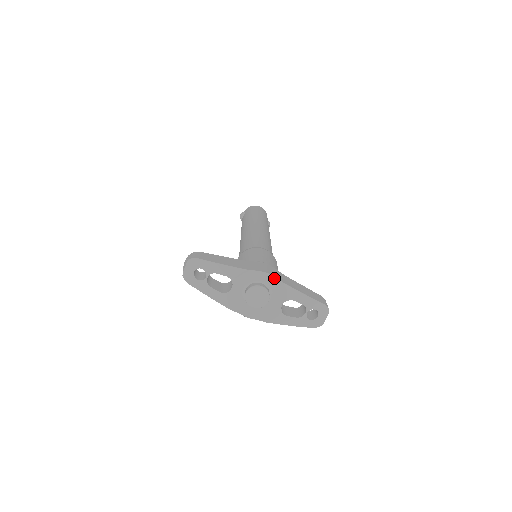
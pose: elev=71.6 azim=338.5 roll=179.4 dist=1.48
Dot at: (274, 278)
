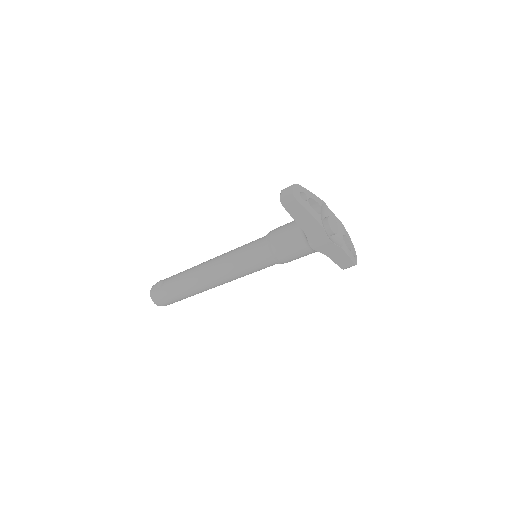
Dot at: (335, 216)
